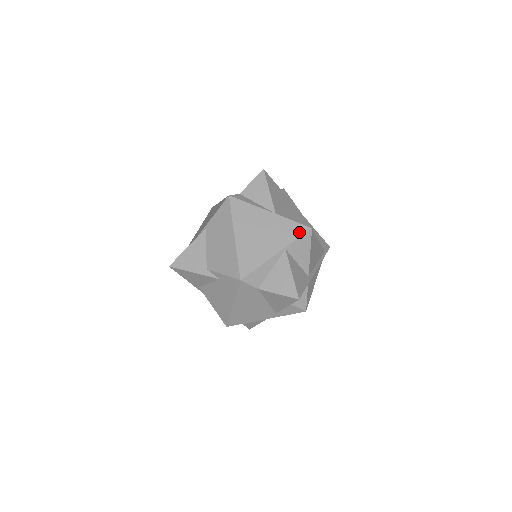
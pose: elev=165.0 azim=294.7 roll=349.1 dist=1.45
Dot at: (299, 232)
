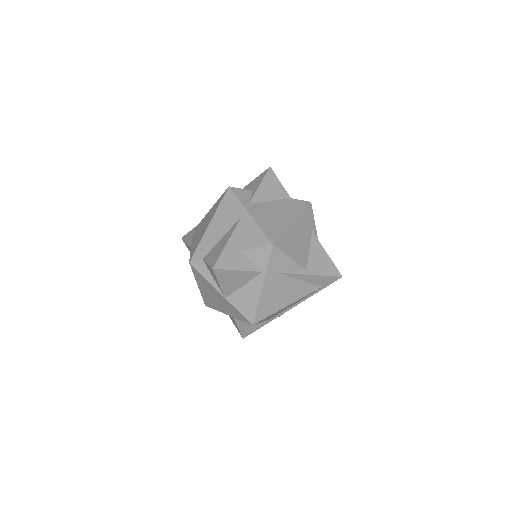
Dot at: (242, 319)
